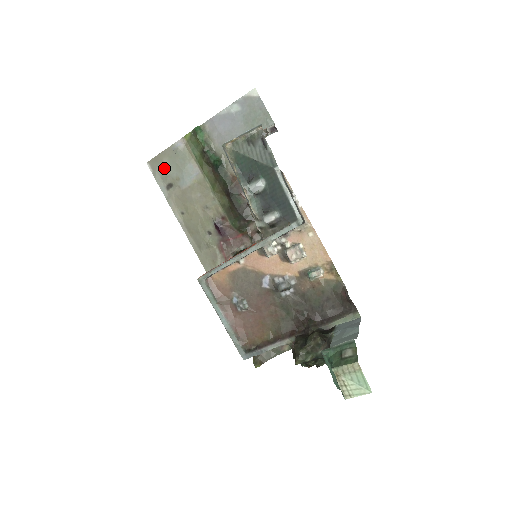
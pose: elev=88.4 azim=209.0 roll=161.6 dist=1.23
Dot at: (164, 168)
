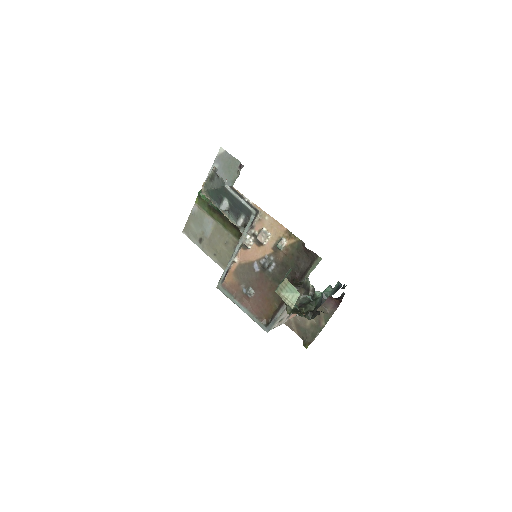
Dot at: (193, 230)
